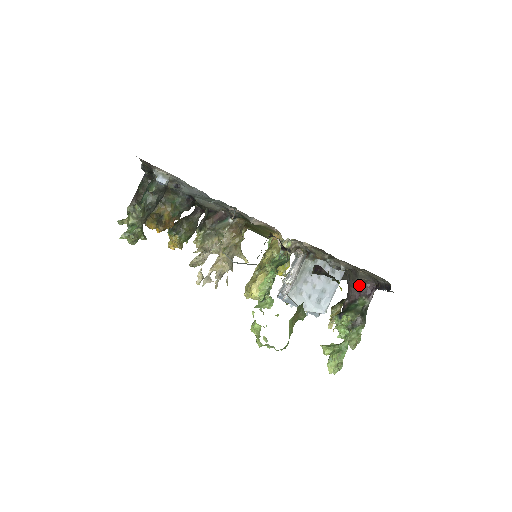
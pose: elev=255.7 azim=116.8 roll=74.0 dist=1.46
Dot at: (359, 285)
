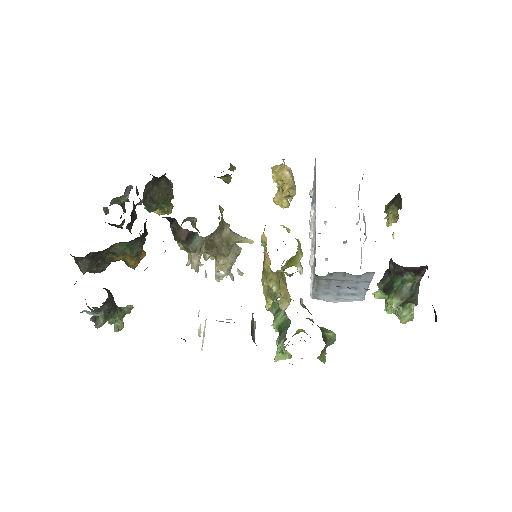
Dot at: occluded
